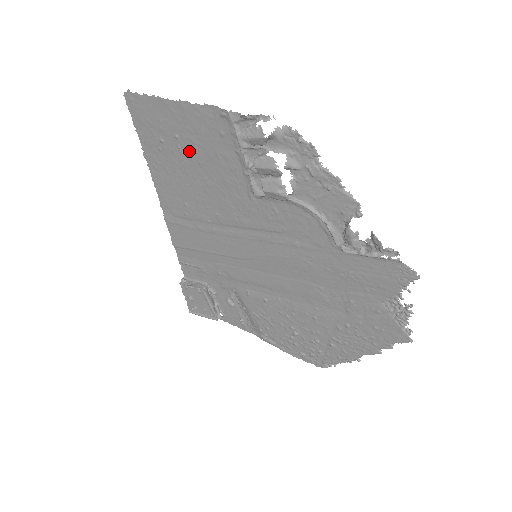
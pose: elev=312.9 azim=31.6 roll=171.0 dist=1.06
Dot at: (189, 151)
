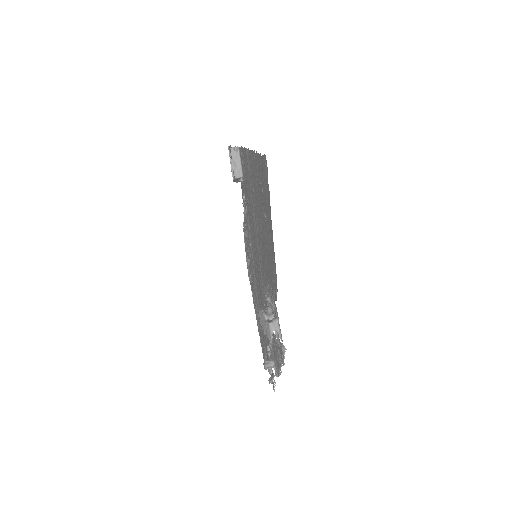
Dot at: (265, 226)
